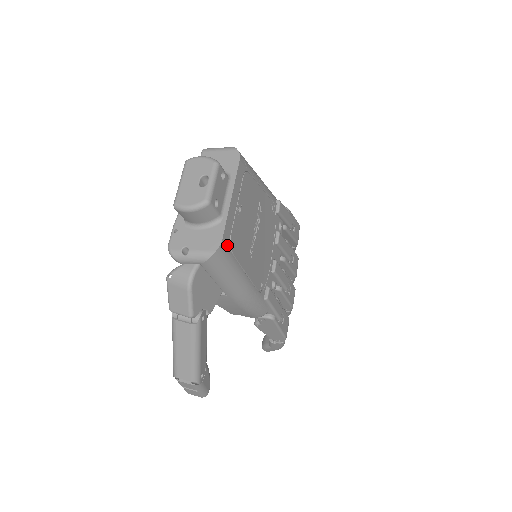
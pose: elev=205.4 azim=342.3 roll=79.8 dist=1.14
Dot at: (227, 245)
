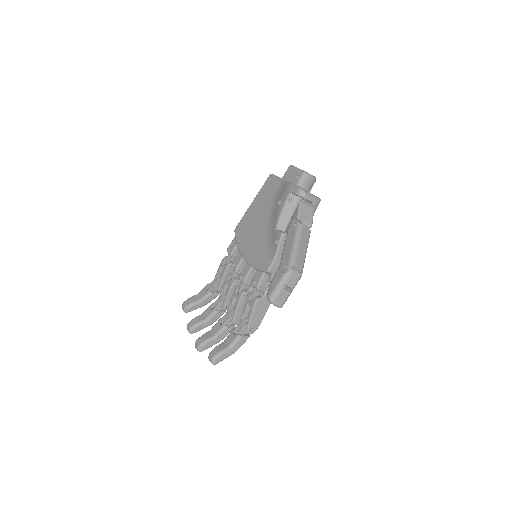
Dot at: occluded
